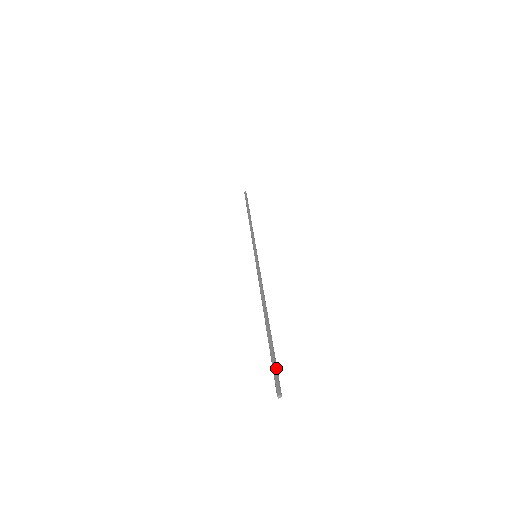
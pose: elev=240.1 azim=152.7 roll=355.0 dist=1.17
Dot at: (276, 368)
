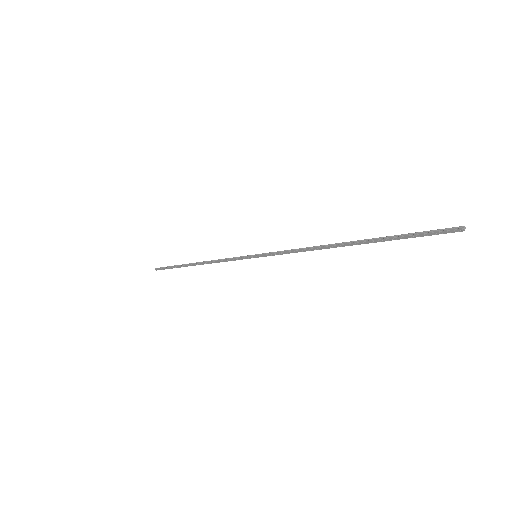
Dot at: (425, 235)
